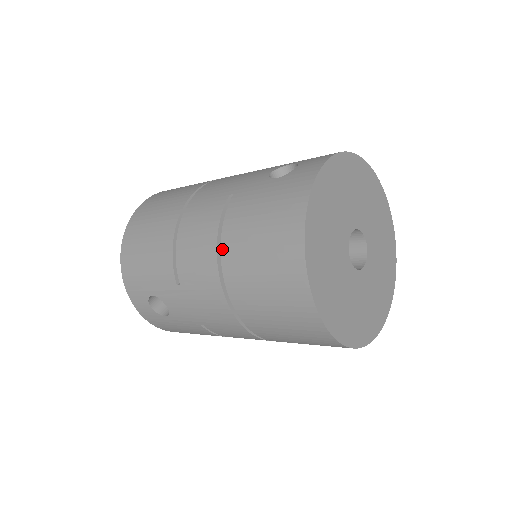
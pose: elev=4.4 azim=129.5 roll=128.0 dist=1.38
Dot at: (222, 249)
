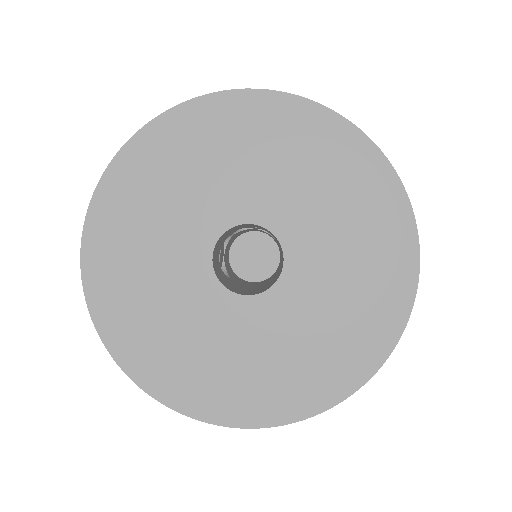
Dot at: occluded
